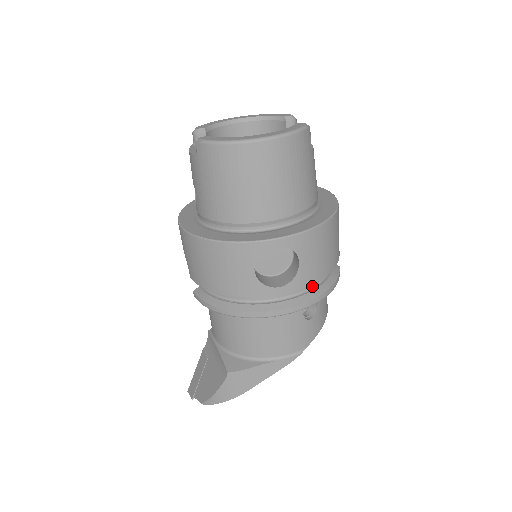
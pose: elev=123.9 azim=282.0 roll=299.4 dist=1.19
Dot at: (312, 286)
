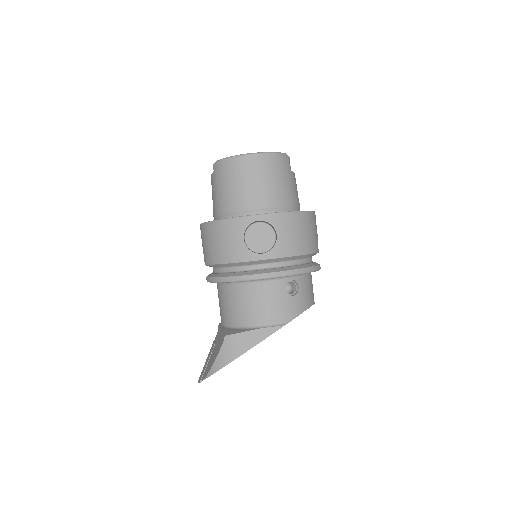
Dot at: (292, 265)
